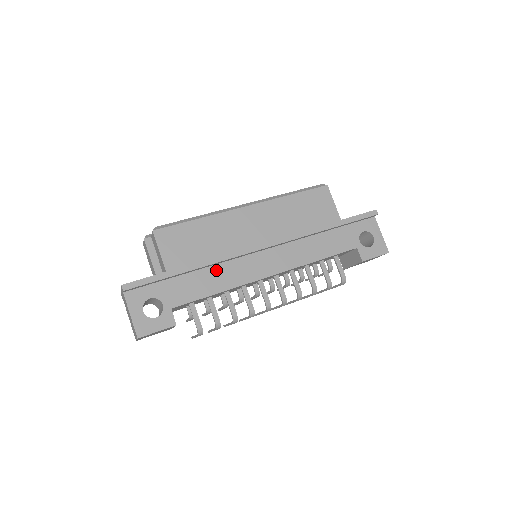
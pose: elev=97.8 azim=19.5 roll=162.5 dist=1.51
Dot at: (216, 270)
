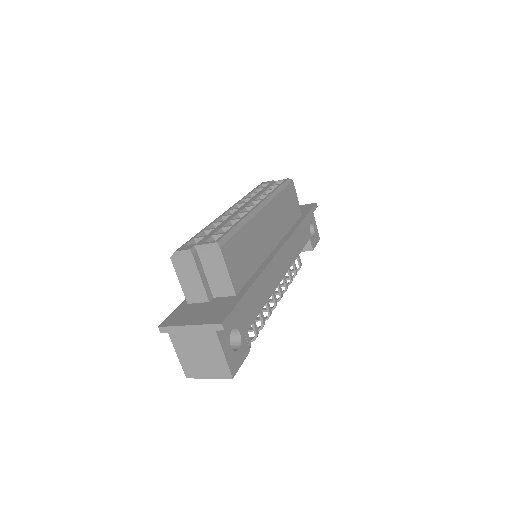
Dot at: (260, 282)
